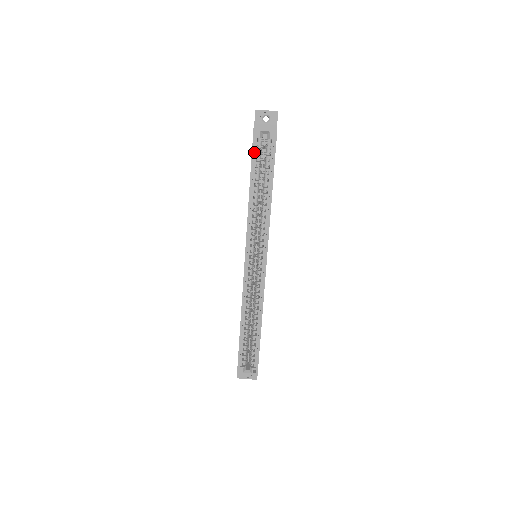
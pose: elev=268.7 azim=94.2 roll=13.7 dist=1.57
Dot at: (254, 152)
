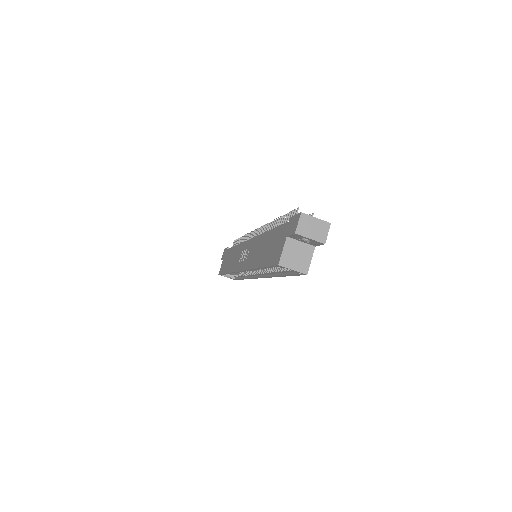
Dot at: occluded
